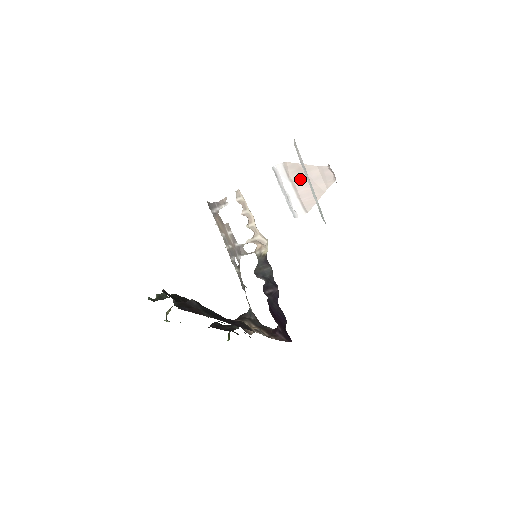
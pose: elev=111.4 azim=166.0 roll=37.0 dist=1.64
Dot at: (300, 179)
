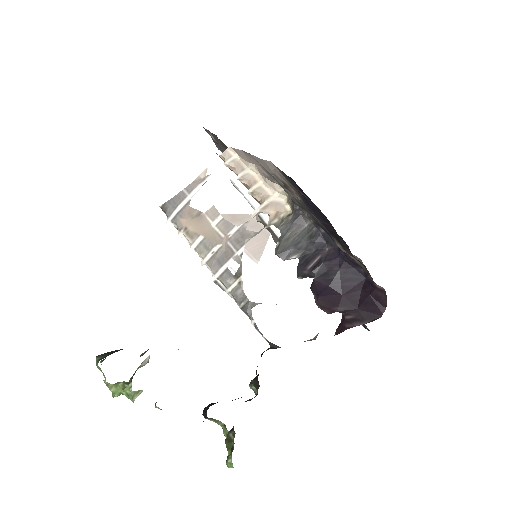
Dot at: occluded
